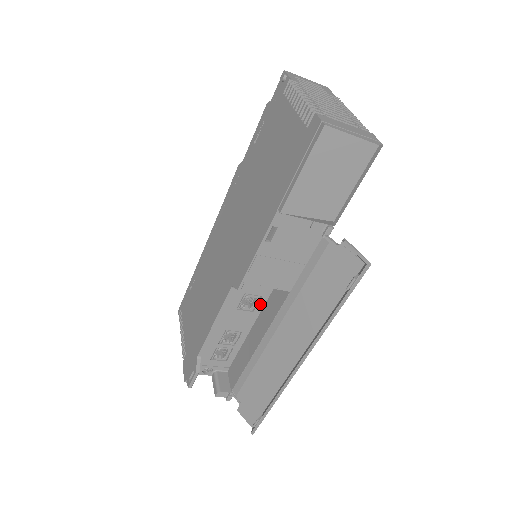
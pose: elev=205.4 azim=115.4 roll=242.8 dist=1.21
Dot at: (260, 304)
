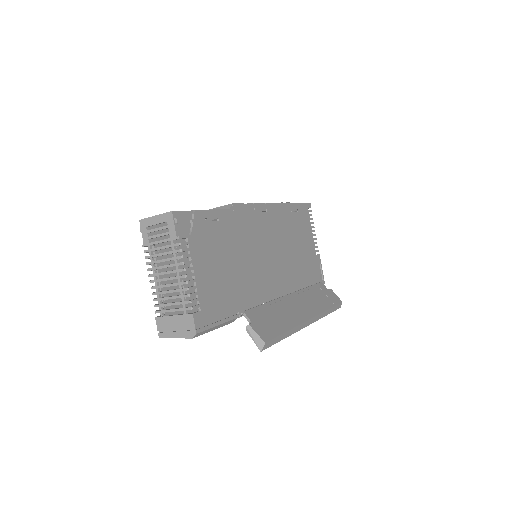
Dot at: occluded
